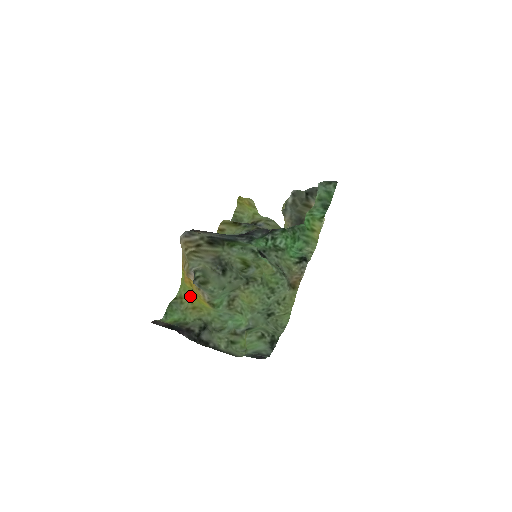
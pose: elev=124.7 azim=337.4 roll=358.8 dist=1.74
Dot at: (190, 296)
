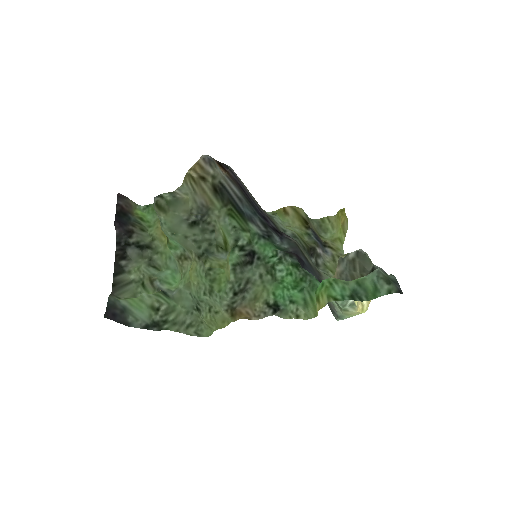
Dot at: occluded
